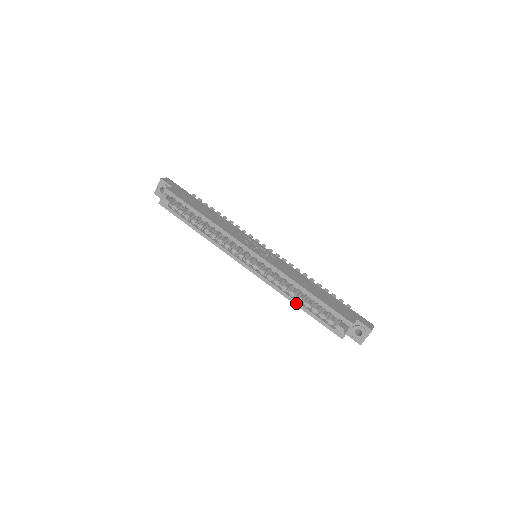
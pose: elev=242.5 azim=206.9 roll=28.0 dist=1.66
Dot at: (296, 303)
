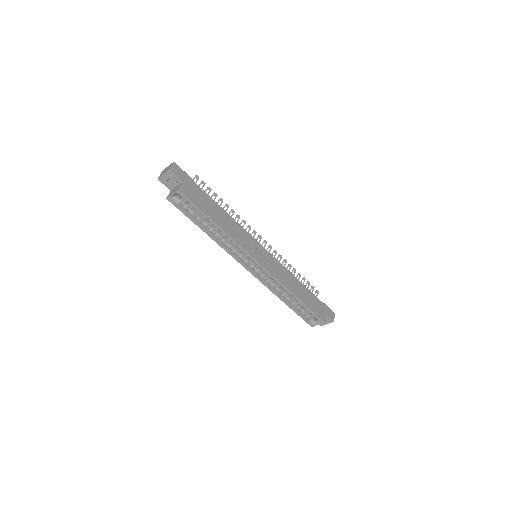
Dot at: (284, 301)
